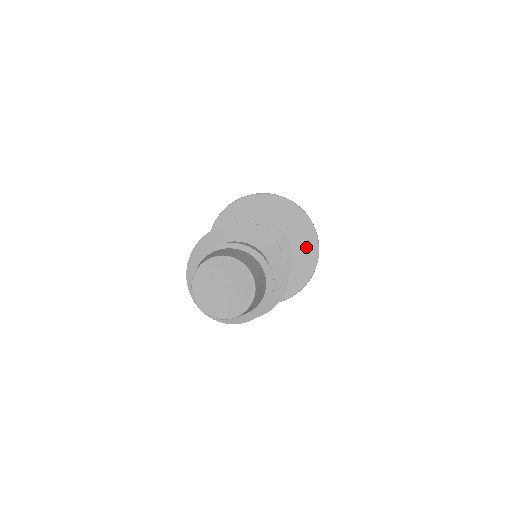
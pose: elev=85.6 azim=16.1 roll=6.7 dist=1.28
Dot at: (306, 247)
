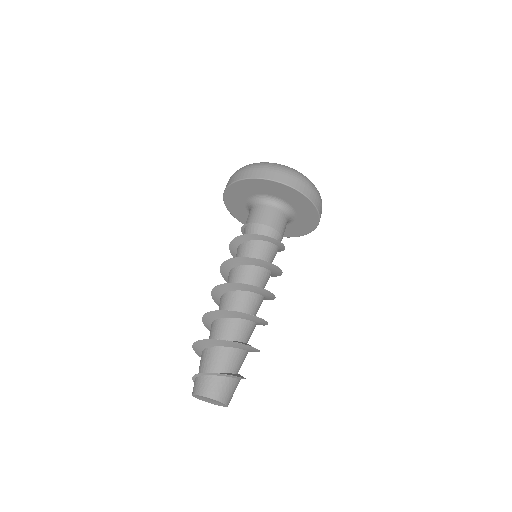
Dot at: (287, 194)
